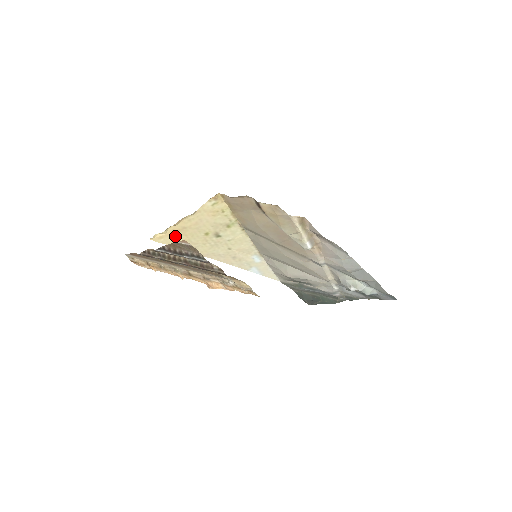
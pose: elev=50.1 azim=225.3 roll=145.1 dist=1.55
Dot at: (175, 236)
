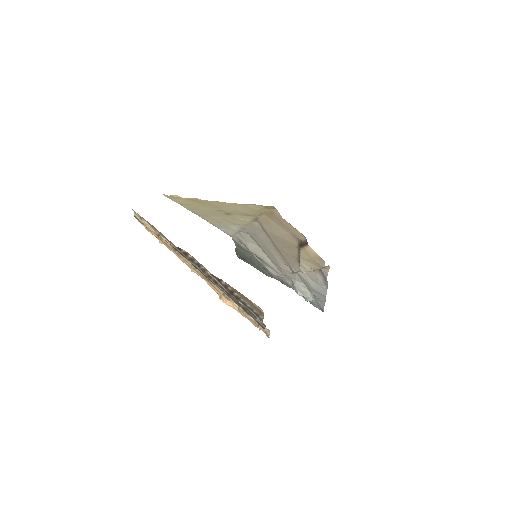
Dot at: (189, 201)
